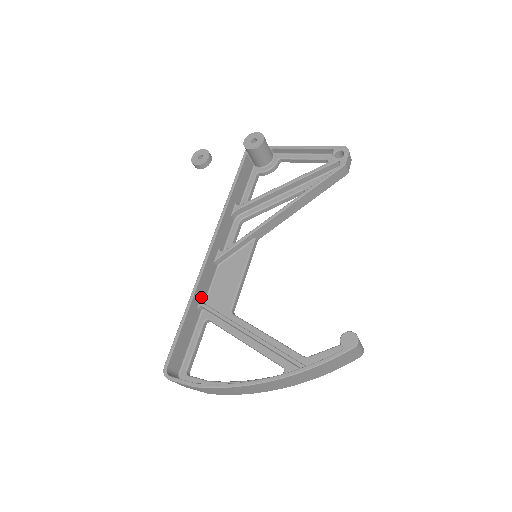
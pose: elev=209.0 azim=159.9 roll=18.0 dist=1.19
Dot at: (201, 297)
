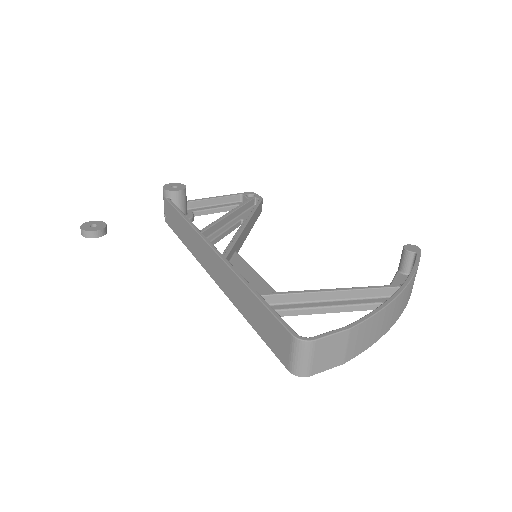
Dot at: occluded
